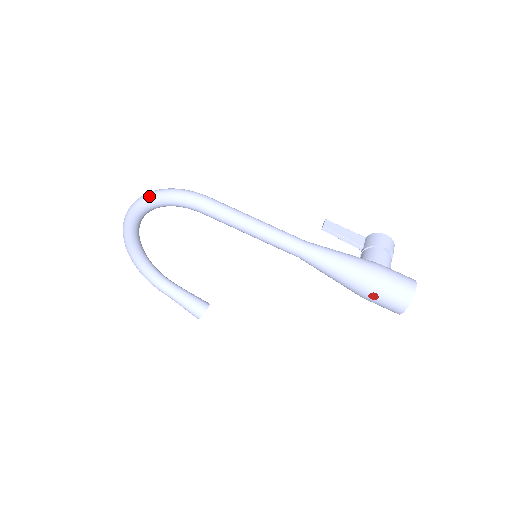
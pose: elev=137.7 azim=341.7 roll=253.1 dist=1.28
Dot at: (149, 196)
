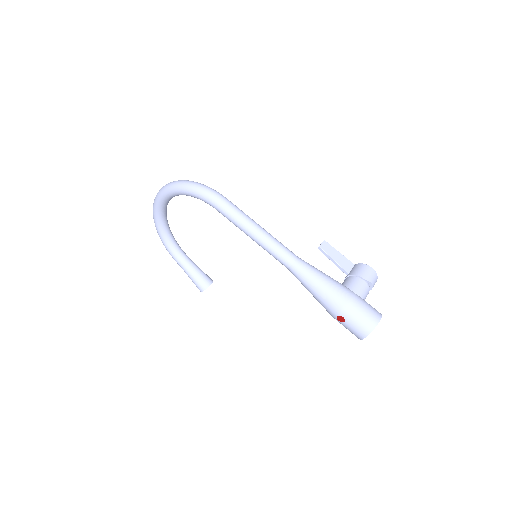
Dot at: (178, 184)
